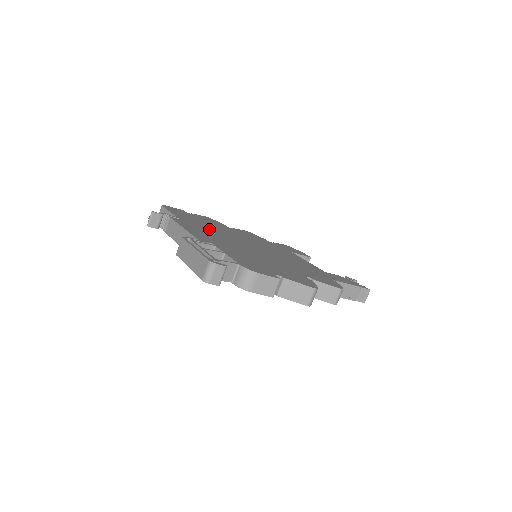
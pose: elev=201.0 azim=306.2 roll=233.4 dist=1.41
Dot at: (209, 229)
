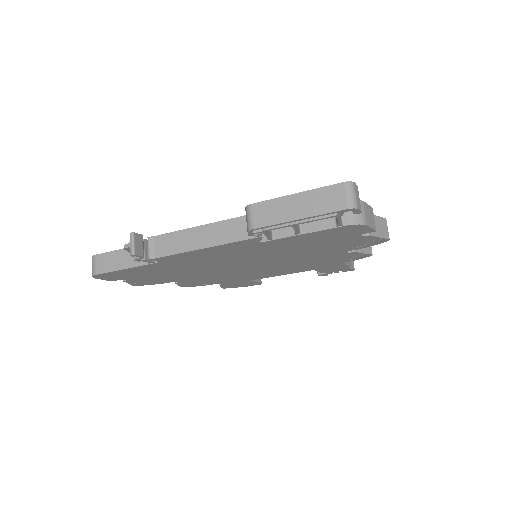
Dot at: occluded
